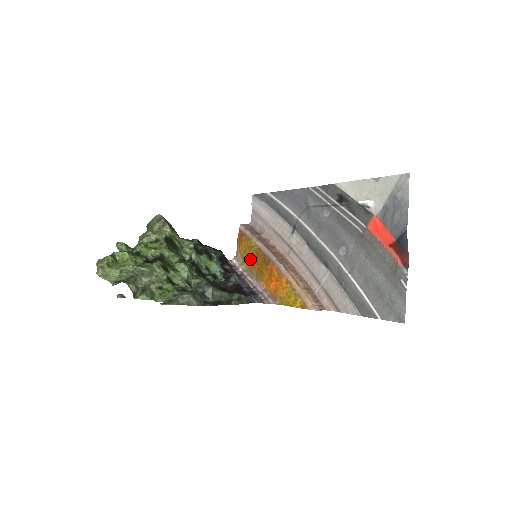
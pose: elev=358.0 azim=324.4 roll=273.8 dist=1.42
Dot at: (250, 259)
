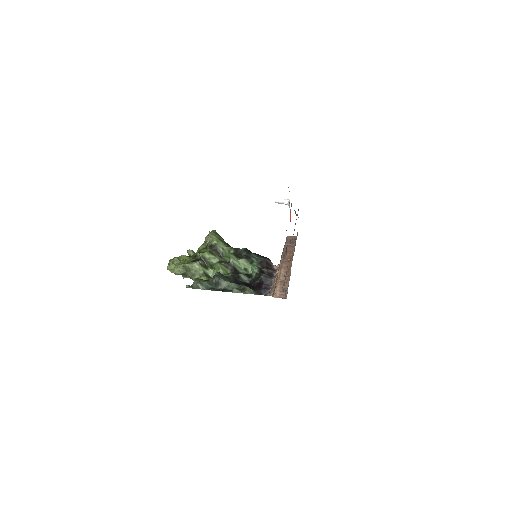
Dot at: occluded
